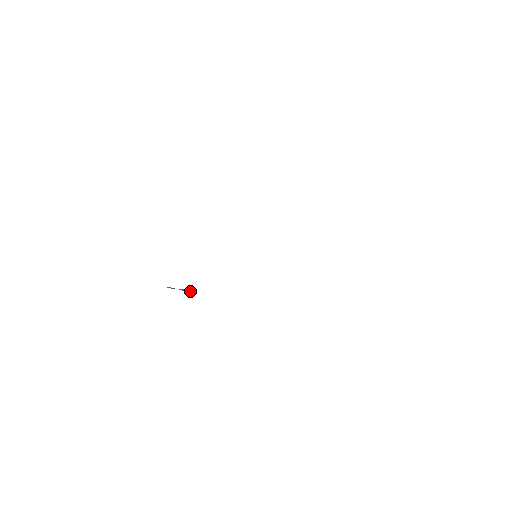
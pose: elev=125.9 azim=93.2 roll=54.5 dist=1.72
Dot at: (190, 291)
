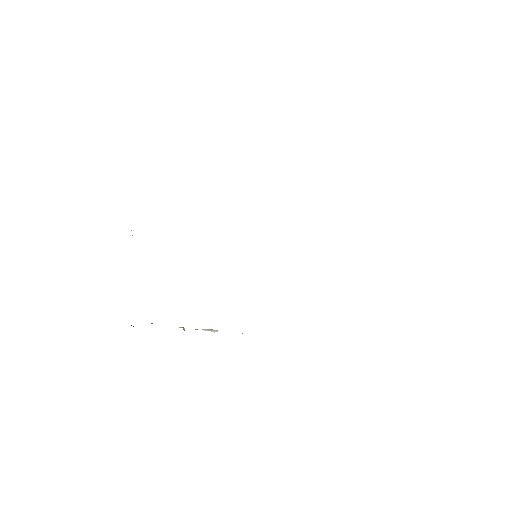
Dot at: occluded
